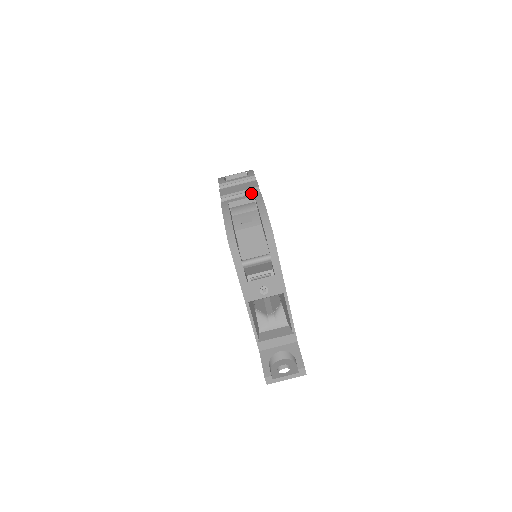
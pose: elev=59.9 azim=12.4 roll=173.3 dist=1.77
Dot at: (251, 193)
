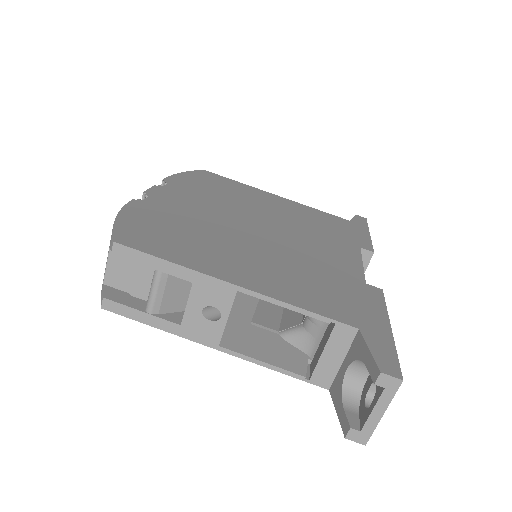
Dot at: occluded
